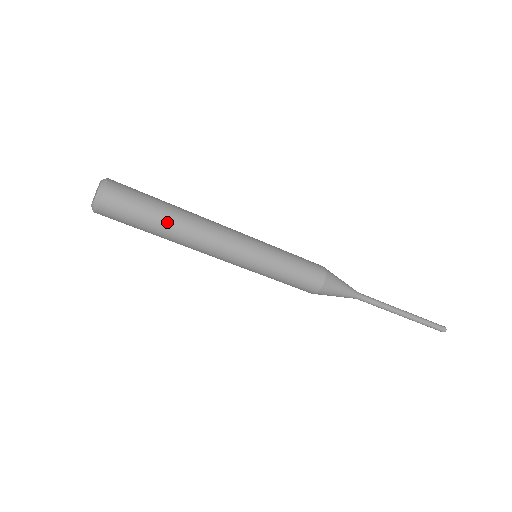
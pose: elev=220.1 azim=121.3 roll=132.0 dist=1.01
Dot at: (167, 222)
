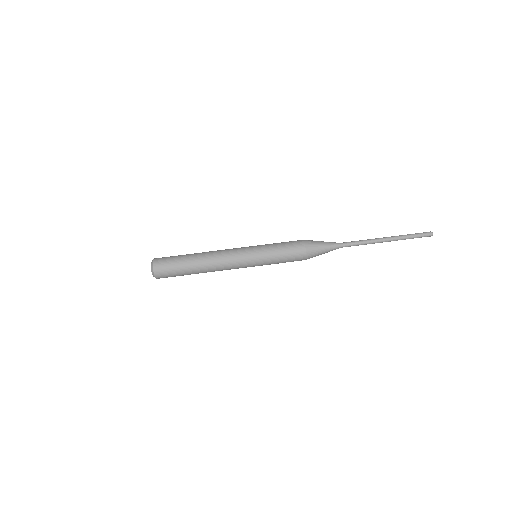
Dot at: (191, 254)
